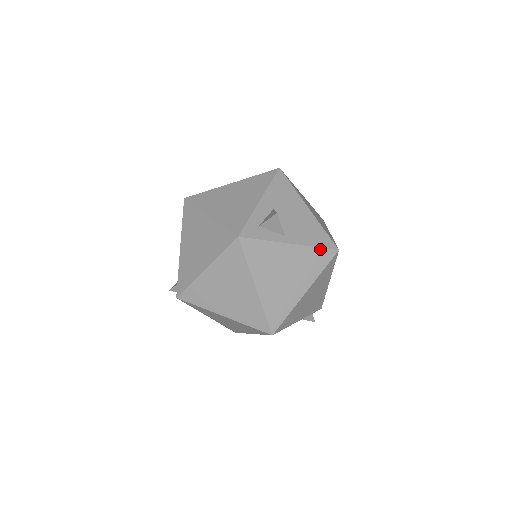
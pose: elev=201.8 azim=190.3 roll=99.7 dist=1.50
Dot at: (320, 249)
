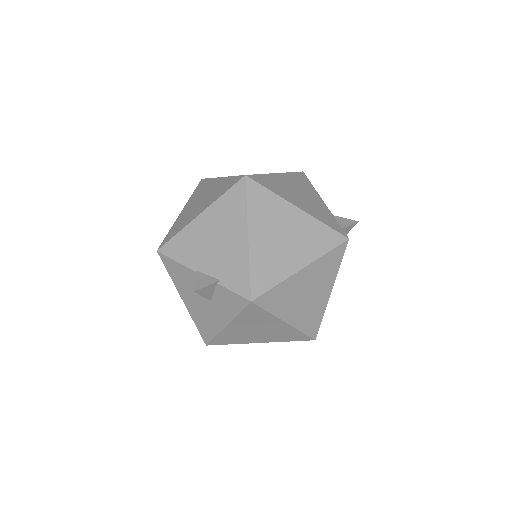
Dot at: occluded
